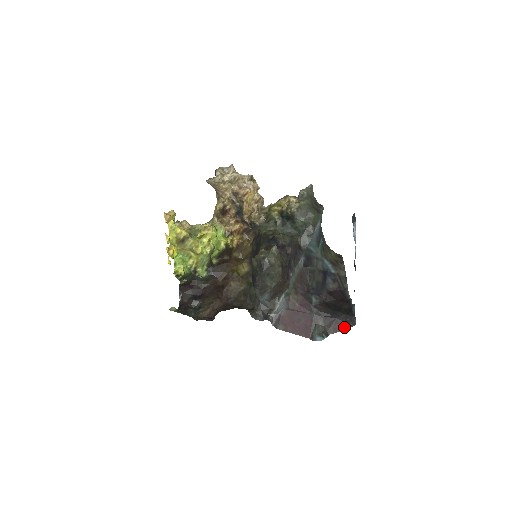
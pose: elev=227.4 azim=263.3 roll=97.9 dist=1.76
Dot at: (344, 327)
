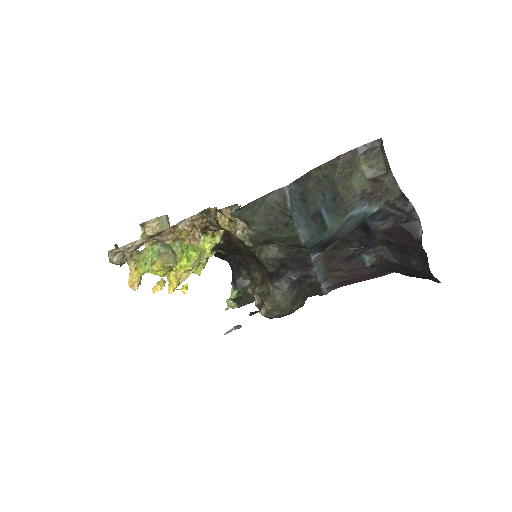
Dot at: occluded
